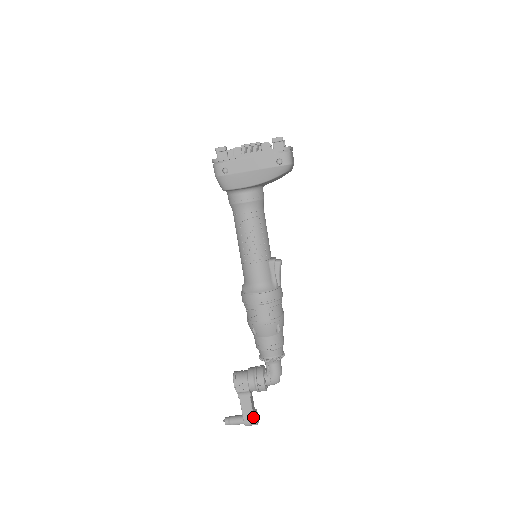
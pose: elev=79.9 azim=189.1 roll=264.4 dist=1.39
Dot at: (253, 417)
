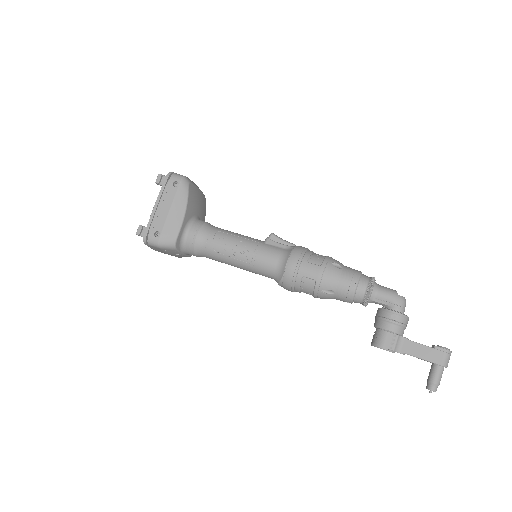
Dot at: (436, 350)
